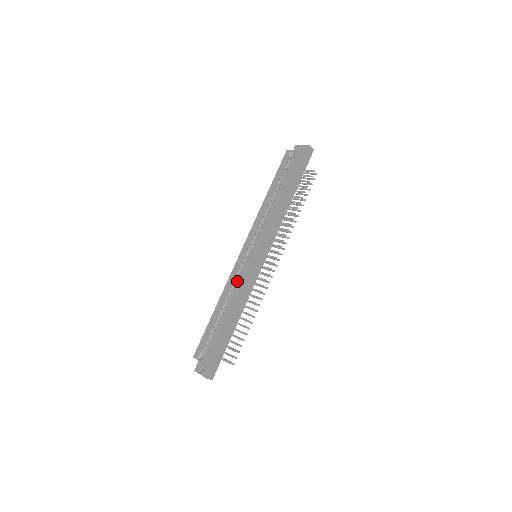
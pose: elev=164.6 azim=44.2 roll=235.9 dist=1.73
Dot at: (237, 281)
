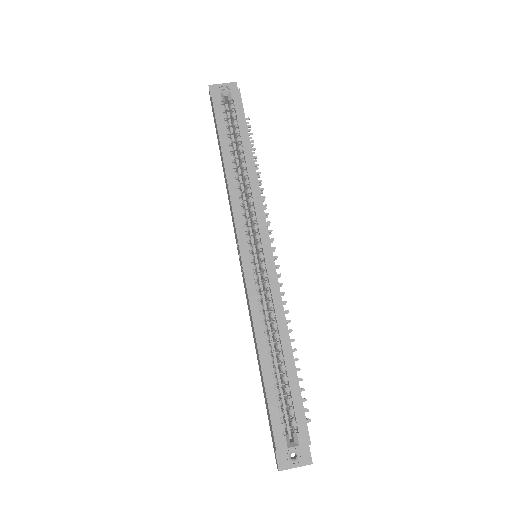
Dot at: occluded
